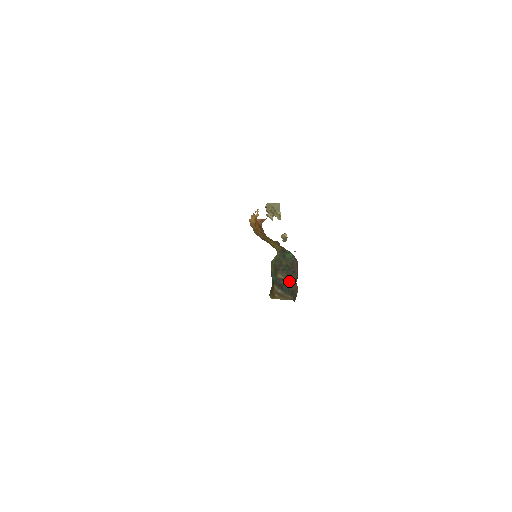
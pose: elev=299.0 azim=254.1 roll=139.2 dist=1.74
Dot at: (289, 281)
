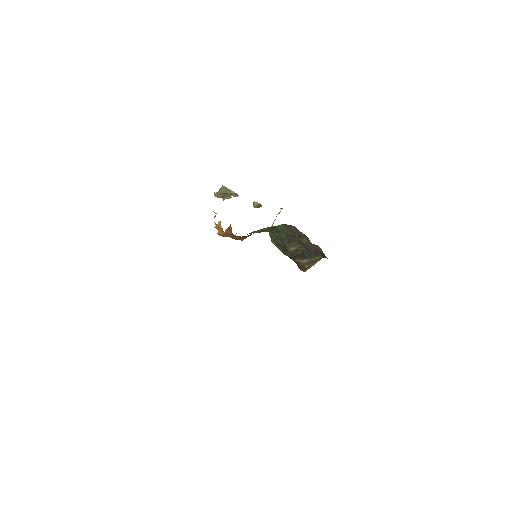
Dot at: (304, 246)
